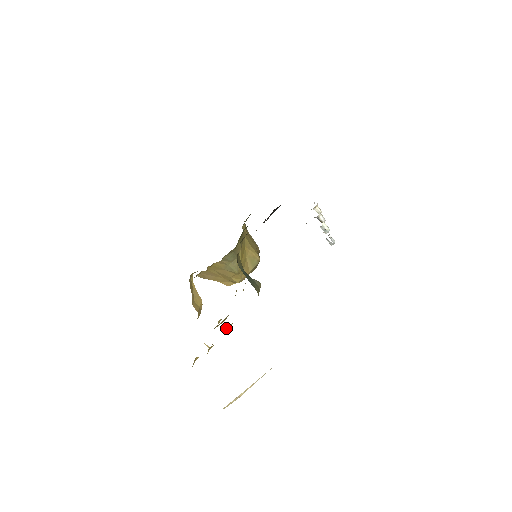
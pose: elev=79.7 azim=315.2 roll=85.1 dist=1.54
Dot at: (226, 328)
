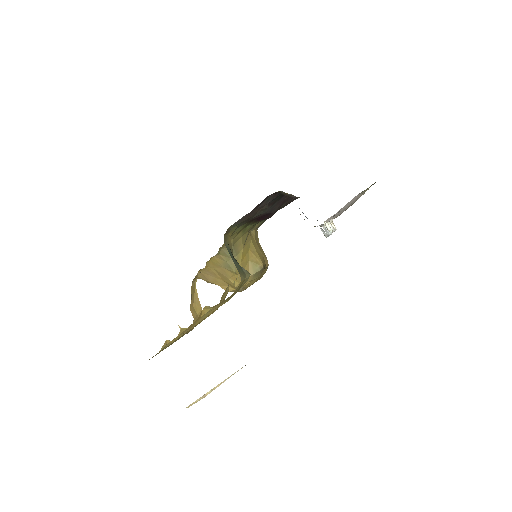
Dot at: (203, 313)
